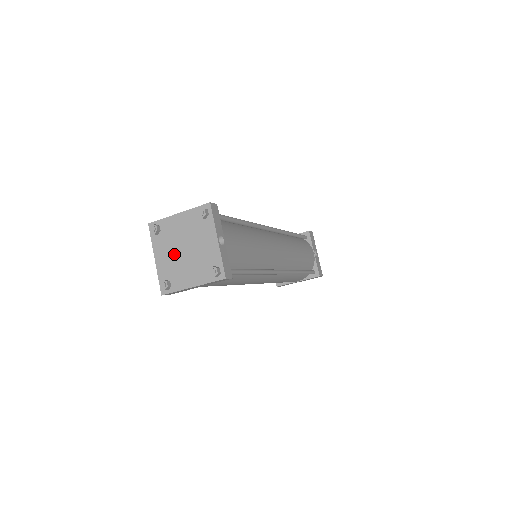
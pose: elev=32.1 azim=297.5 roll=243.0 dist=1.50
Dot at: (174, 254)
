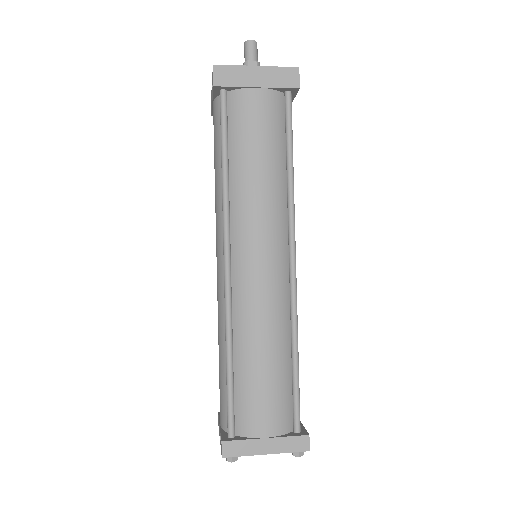
Dot at: occluded
